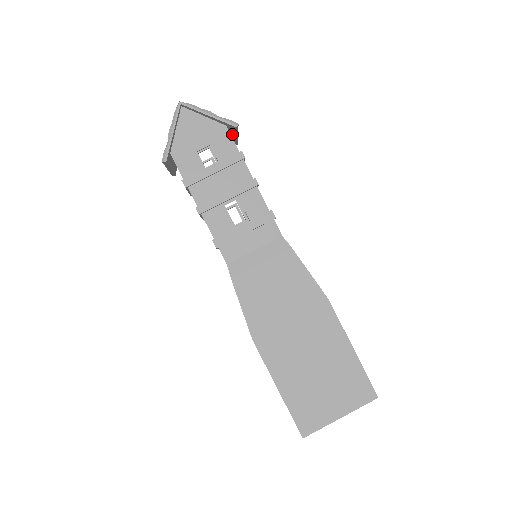
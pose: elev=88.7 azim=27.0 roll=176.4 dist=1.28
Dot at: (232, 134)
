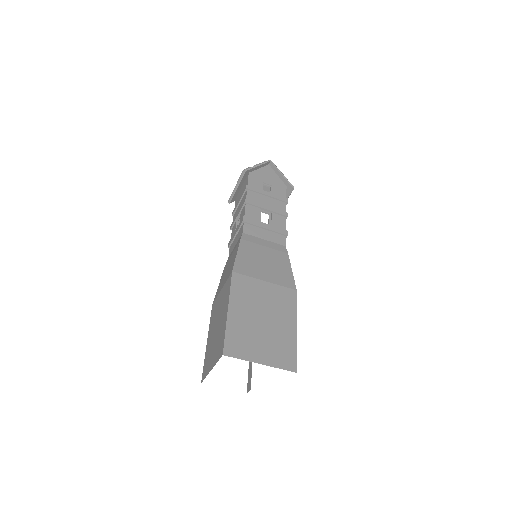
Dot at: occluded
